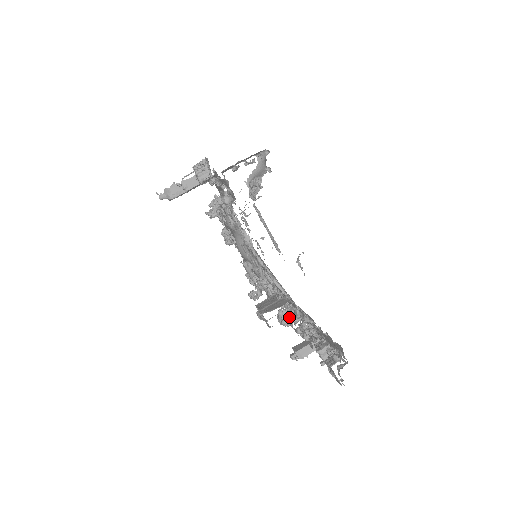
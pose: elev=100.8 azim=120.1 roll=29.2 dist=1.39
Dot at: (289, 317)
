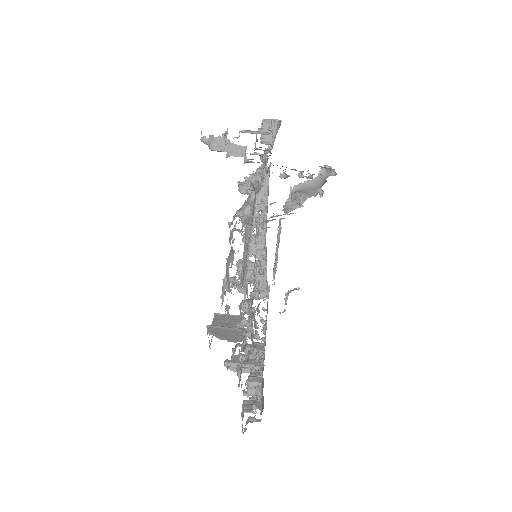
Dot at: (237, 346)
